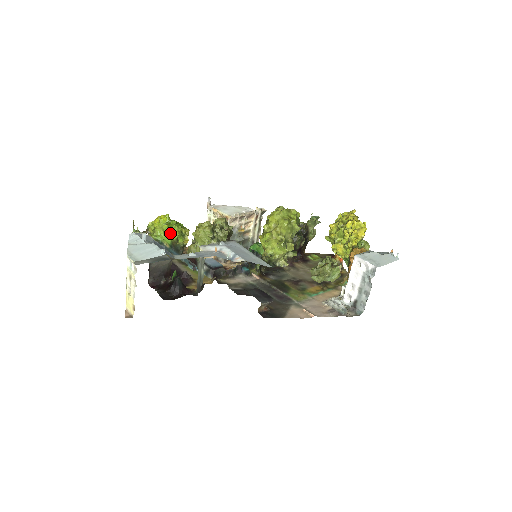
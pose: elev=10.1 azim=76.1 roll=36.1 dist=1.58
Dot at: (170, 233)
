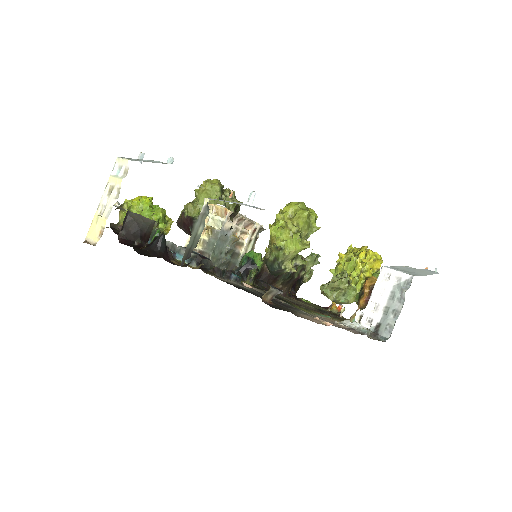
Dot at: (151, 214)
